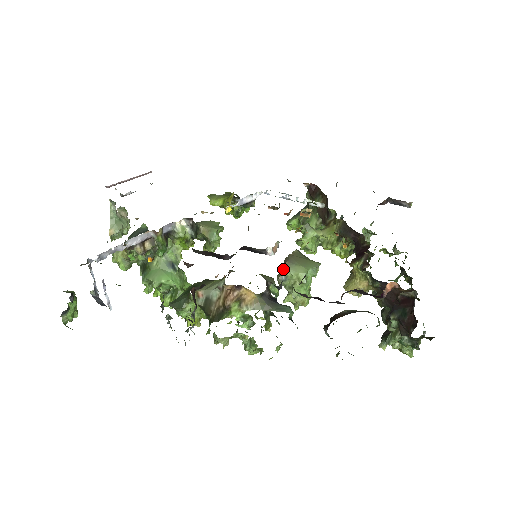
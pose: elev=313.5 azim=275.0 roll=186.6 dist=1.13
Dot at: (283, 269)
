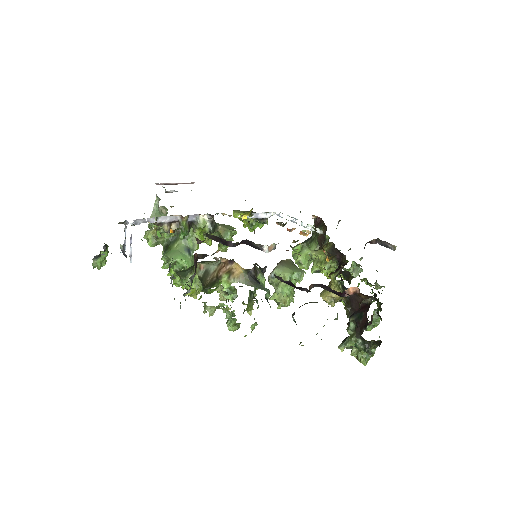
Dot at: (274, 268)
